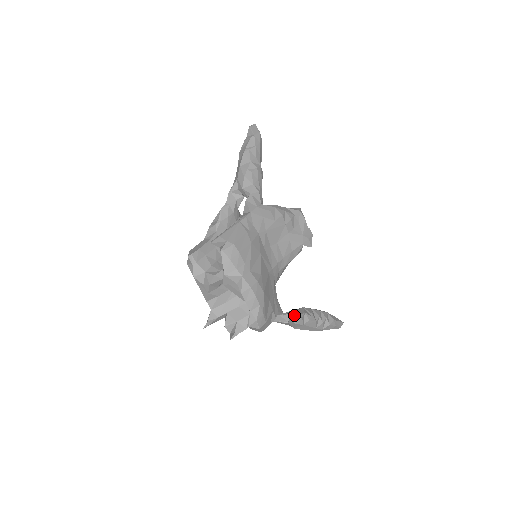
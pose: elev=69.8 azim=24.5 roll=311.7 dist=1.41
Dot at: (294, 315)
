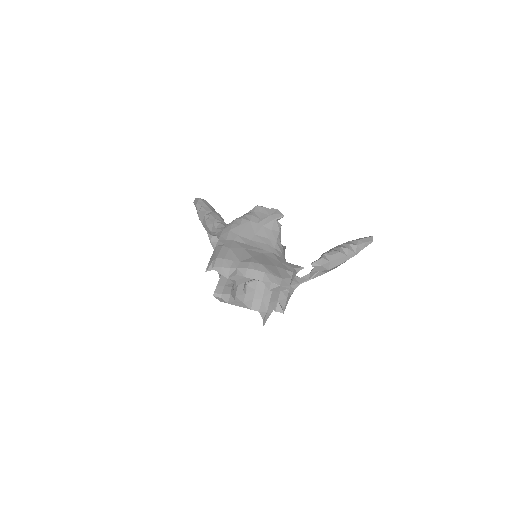
Dot at: (314, 262)
